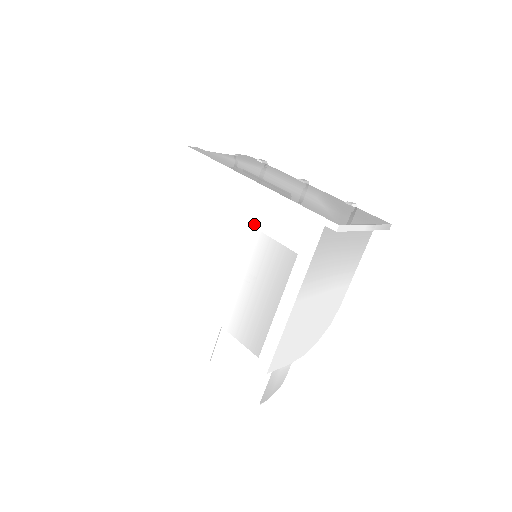
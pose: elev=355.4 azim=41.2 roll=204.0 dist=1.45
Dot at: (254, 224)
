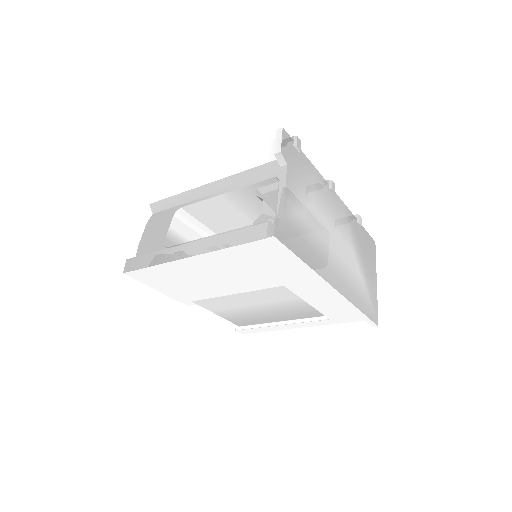
Dot at: (306, 300)
